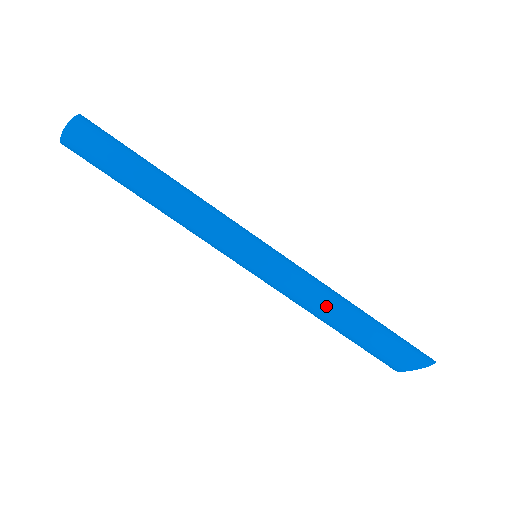
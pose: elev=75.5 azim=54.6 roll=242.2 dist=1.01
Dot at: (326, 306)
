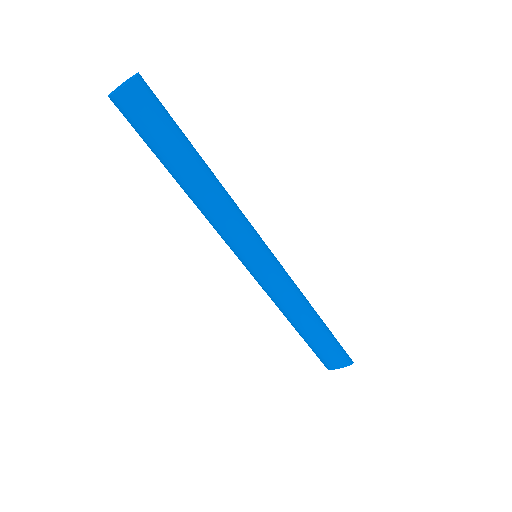
Dot at: (305, 306)
